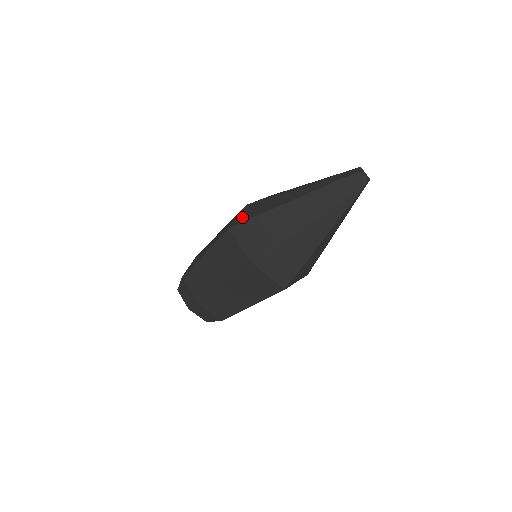
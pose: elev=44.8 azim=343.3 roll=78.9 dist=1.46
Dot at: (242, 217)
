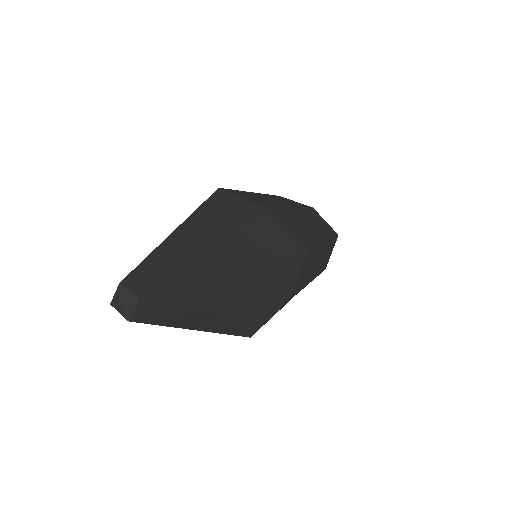
Dot at: occluded
